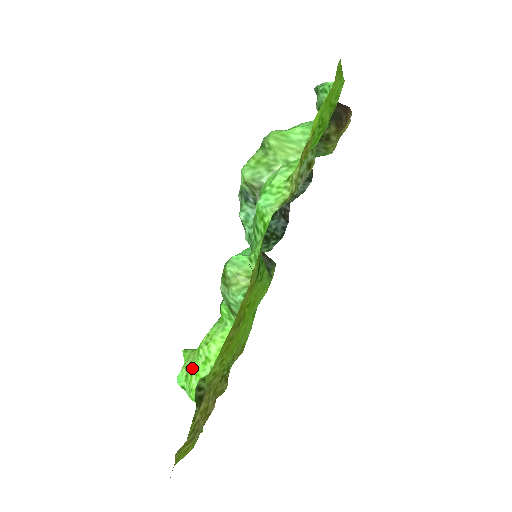
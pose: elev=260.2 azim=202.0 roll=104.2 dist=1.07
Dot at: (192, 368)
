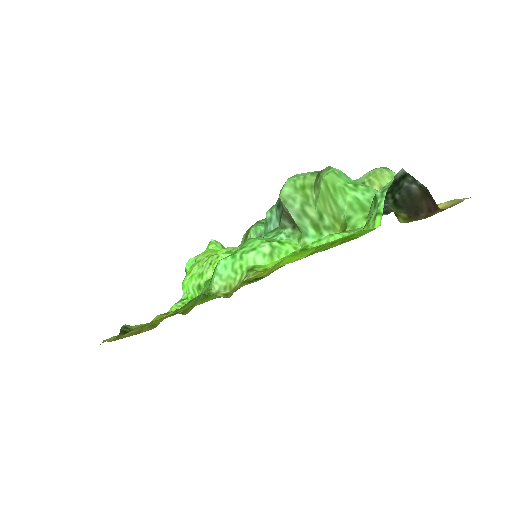
Dot at: (194, 268)
